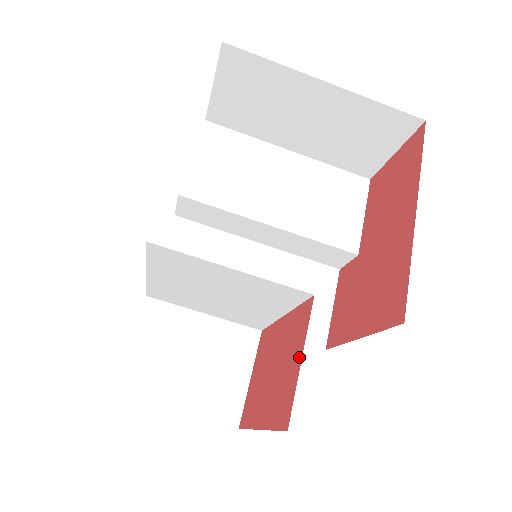
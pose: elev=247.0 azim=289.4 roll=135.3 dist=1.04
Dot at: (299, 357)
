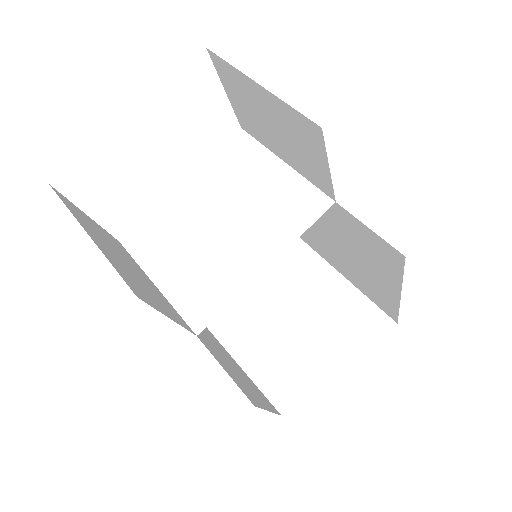
Dot at: occluded
